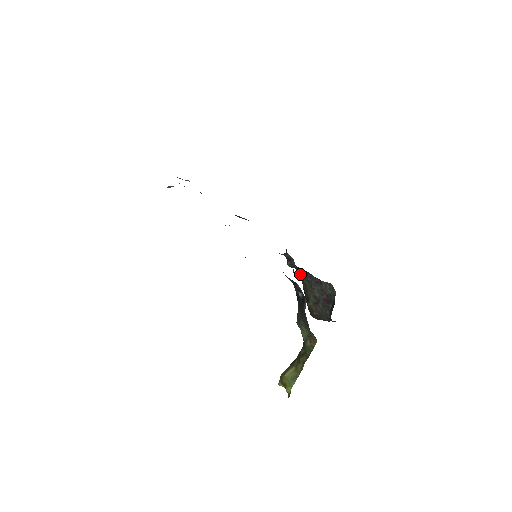
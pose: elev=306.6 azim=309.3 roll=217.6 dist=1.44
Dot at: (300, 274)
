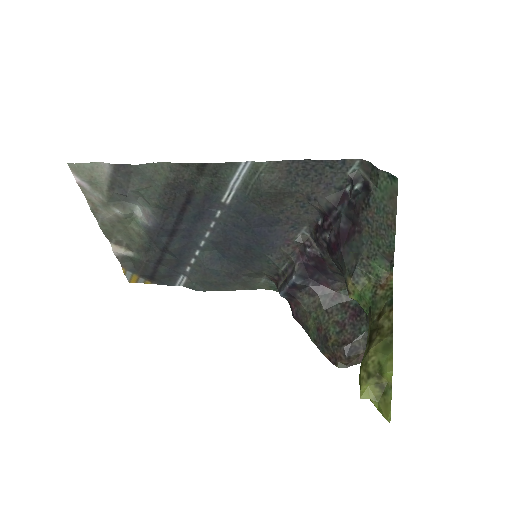
Dot at: (304, 308)
